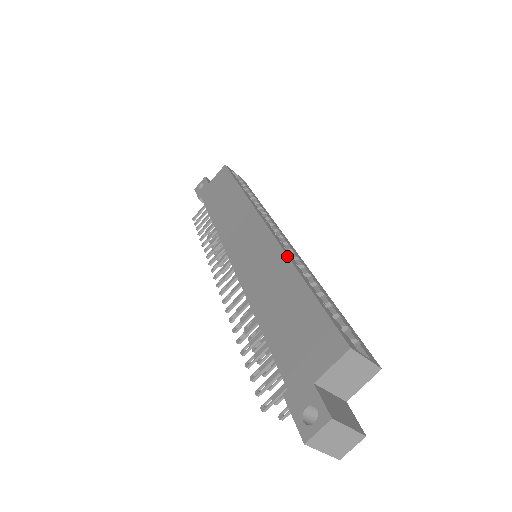
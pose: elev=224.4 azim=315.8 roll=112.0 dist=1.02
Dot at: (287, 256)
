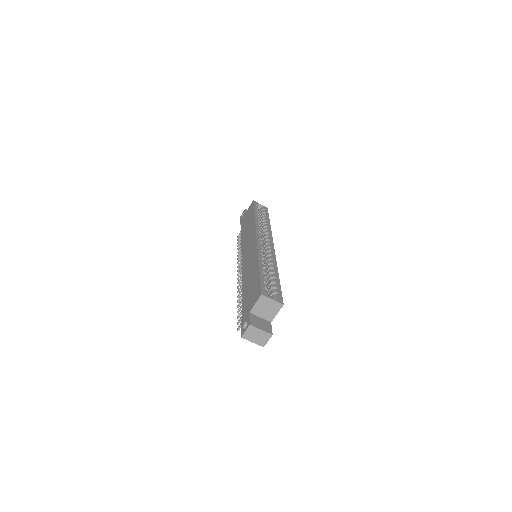
Dot at: (258, 254)
